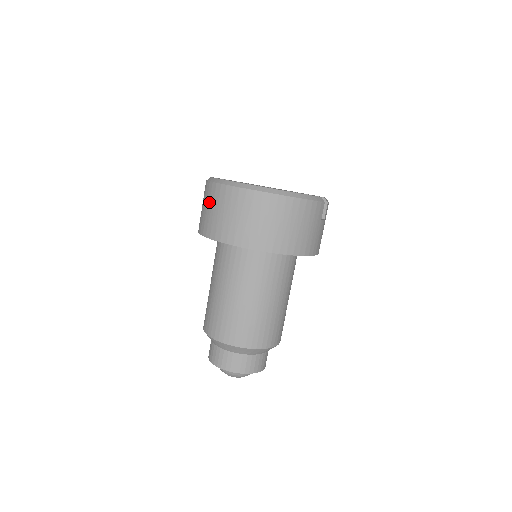
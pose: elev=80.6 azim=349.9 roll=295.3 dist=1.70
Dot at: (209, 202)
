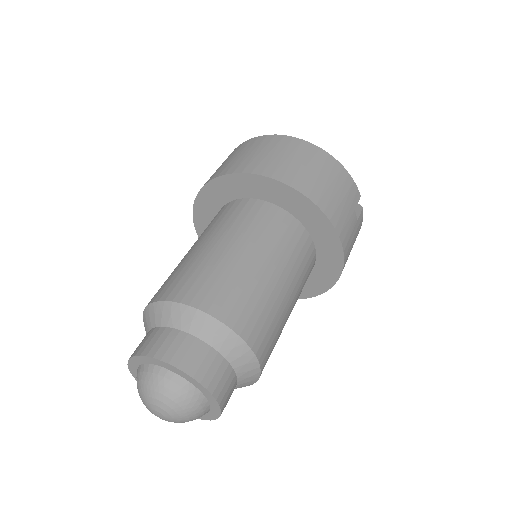
Dot at: (223, 162)
